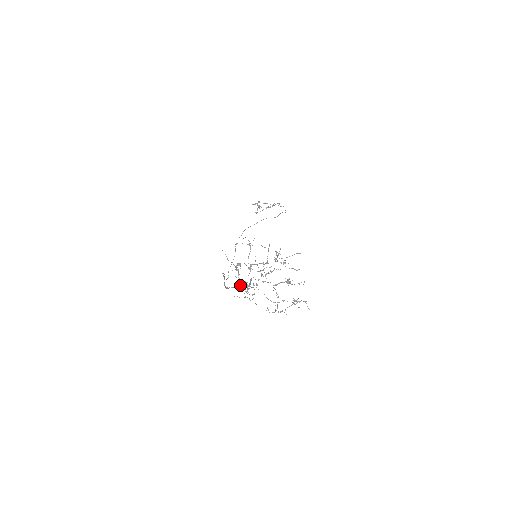
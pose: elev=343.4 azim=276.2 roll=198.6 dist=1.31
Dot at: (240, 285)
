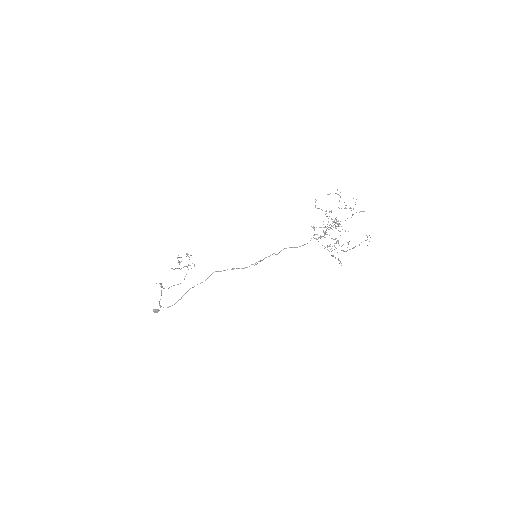
Dot at: (292, 247)
